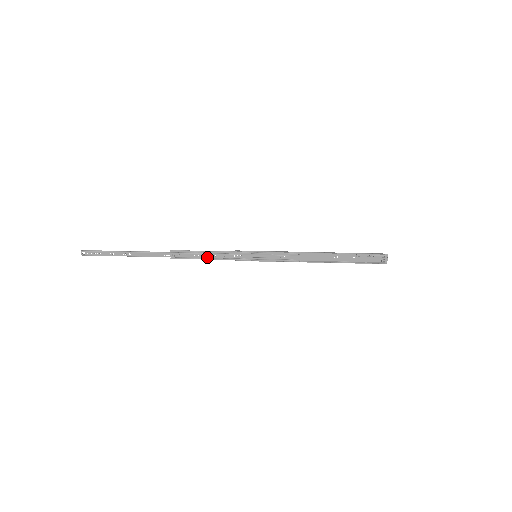
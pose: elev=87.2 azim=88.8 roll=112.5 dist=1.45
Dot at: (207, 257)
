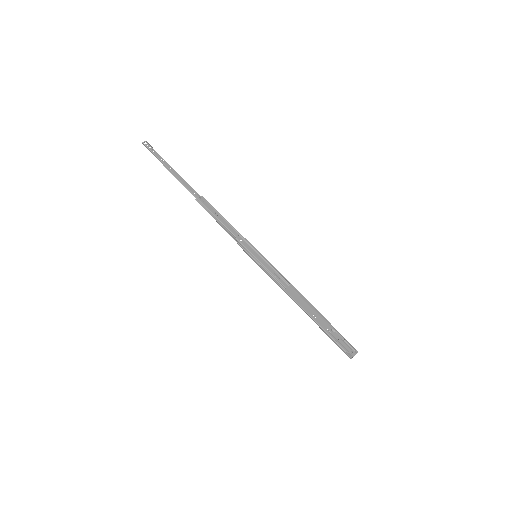
Dot at: (222, 222)
